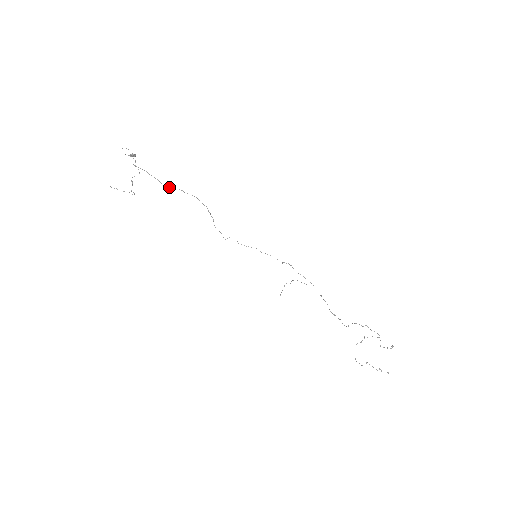
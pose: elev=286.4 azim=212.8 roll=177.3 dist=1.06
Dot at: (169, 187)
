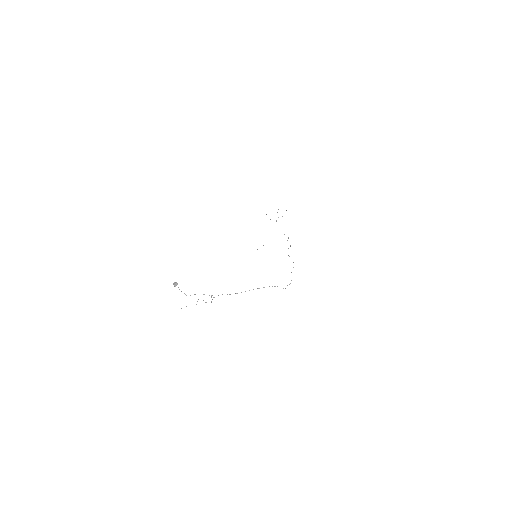
Dot at: occluded
